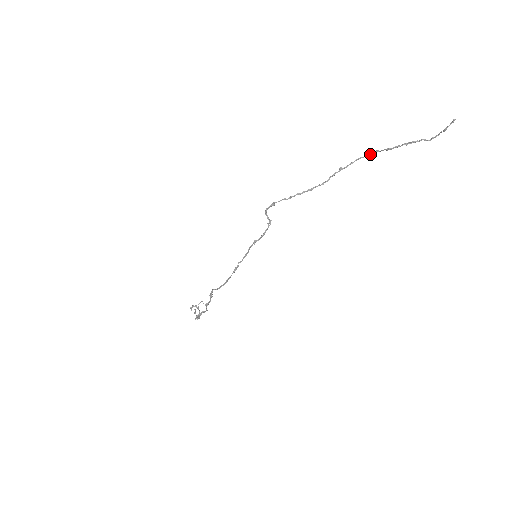
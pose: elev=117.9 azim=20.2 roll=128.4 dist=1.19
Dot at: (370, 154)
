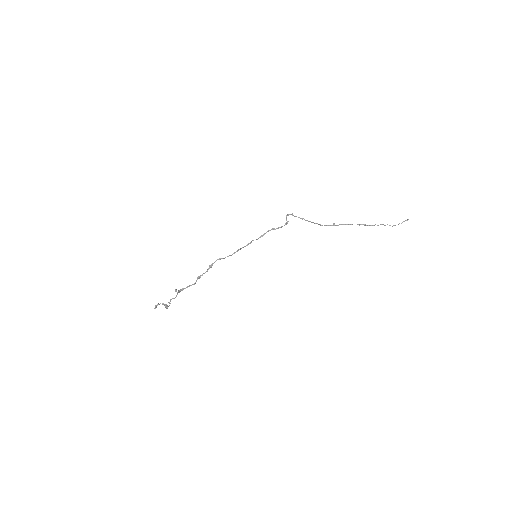
Dot at: occluded
